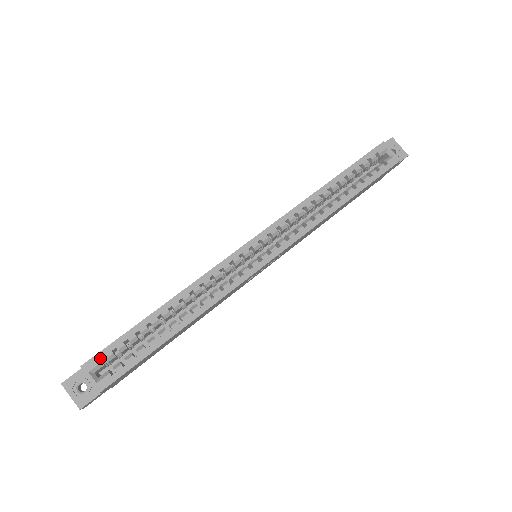
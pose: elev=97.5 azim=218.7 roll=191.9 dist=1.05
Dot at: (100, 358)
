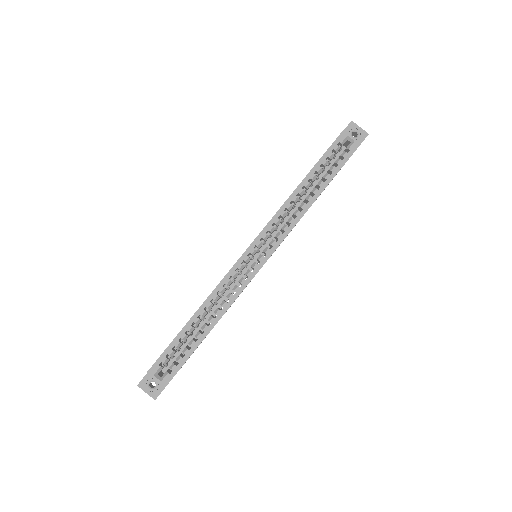
Dot at: (159, 364)
